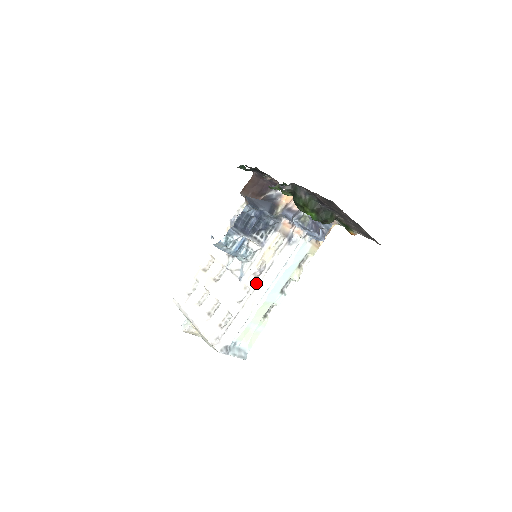
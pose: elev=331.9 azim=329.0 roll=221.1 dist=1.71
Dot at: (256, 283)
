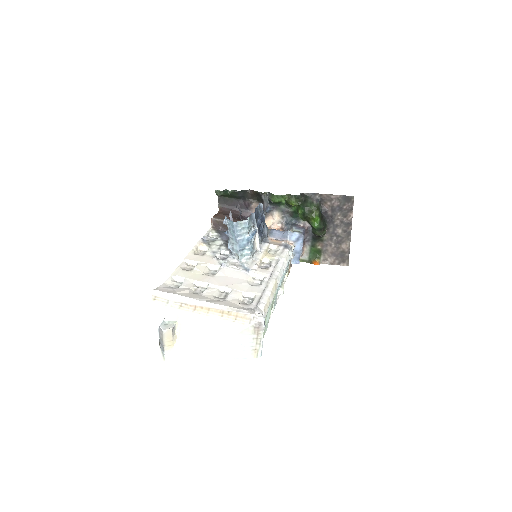
Dot at: (269, 272)
